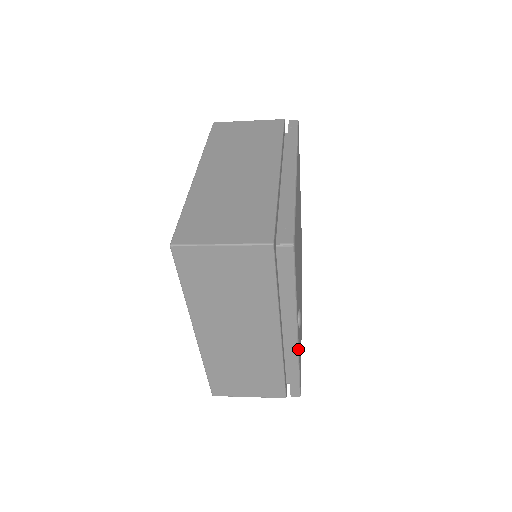
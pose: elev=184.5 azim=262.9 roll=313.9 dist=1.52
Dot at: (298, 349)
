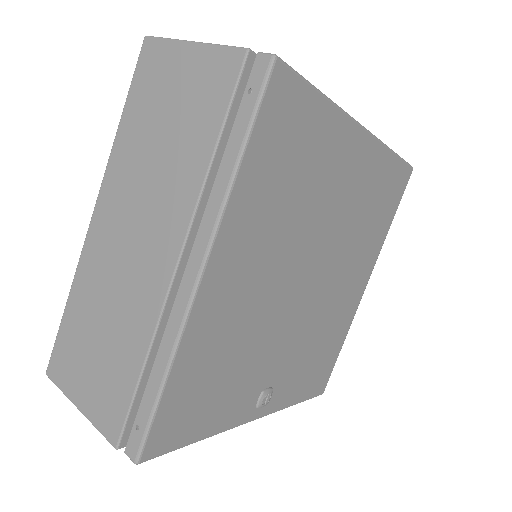
Dot at: occluded
